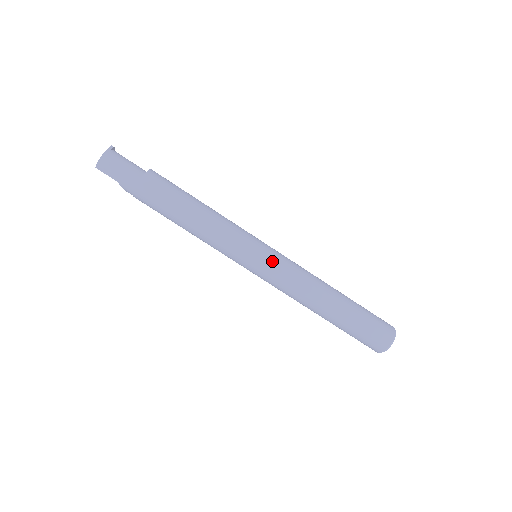
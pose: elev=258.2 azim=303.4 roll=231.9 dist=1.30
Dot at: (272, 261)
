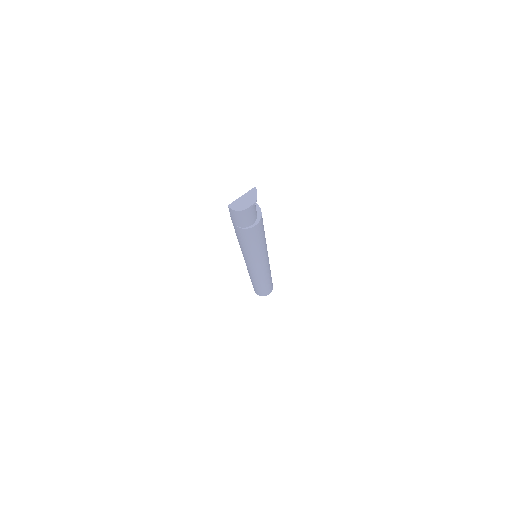
Dot at: (259, 270)
